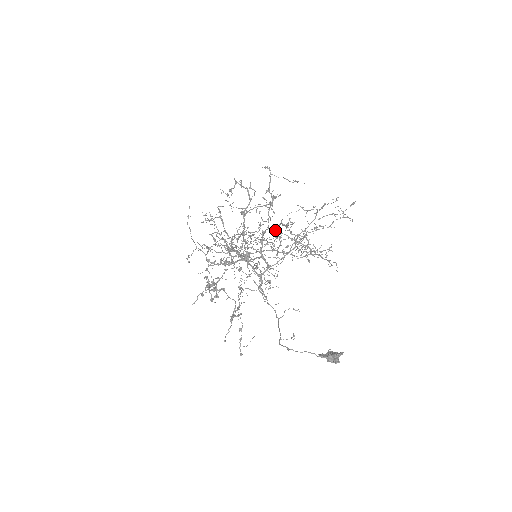
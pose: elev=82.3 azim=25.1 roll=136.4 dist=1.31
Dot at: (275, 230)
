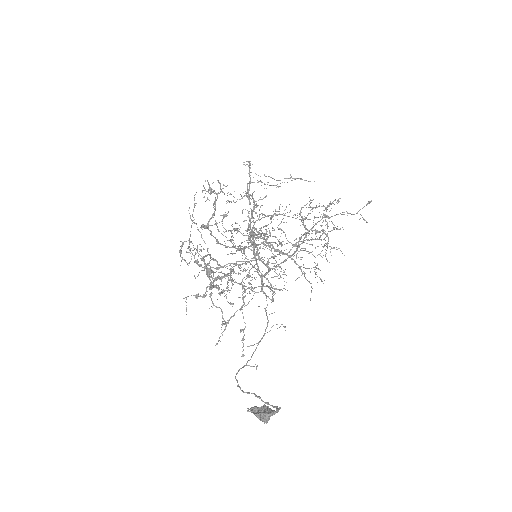
Dot at: (260, 237)
